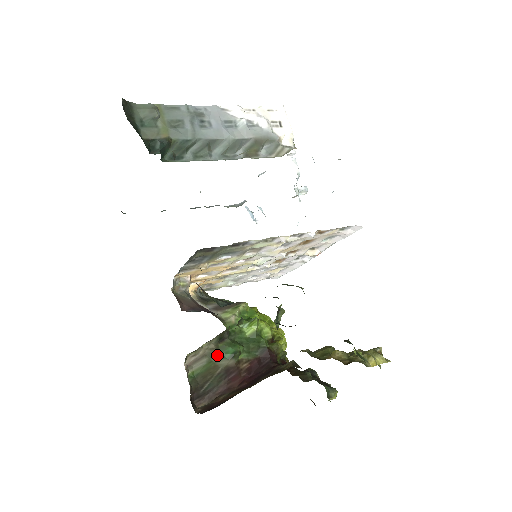
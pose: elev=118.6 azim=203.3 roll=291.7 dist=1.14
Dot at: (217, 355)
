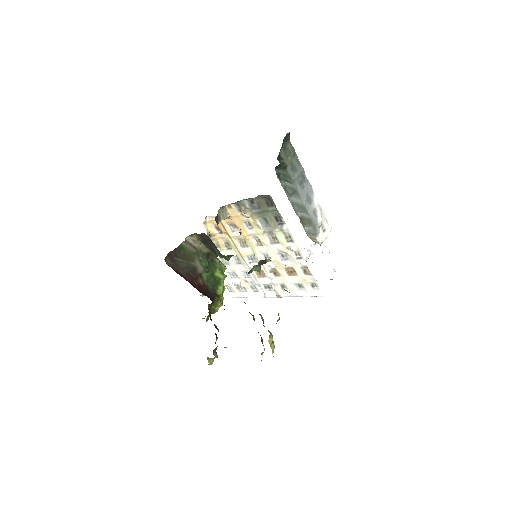
Dot at: (200, 257)
